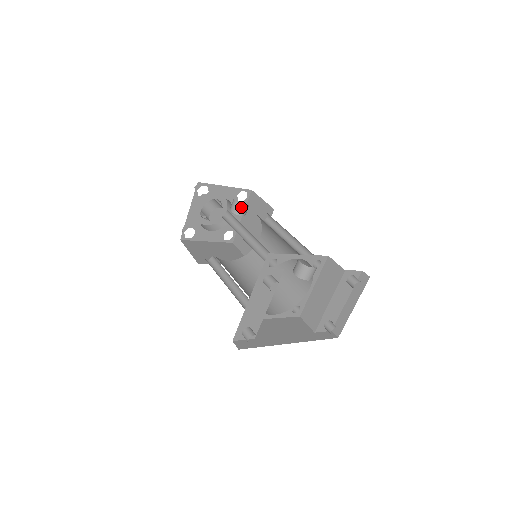
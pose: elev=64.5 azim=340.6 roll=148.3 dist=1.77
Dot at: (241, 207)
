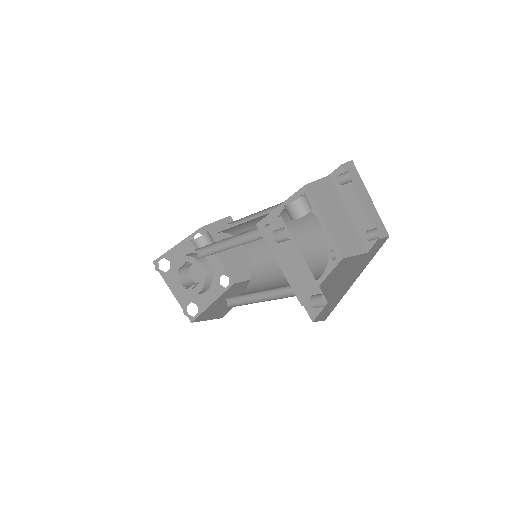
Dot at: (204, 239)
